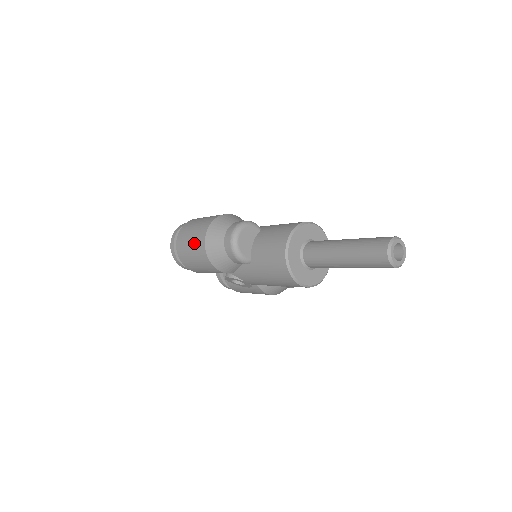
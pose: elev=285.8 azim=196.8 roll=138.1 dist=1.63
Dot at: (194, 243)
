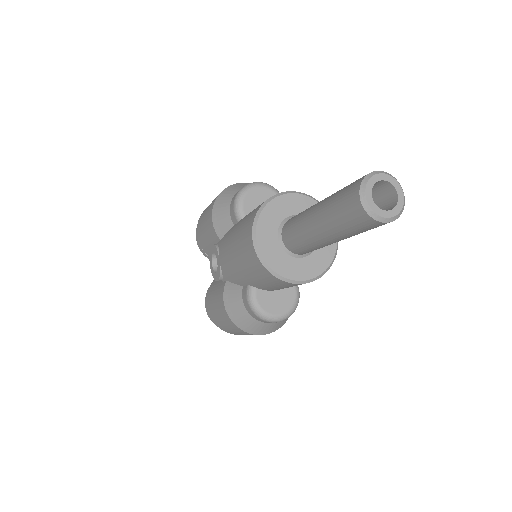
Dot at: occluded
